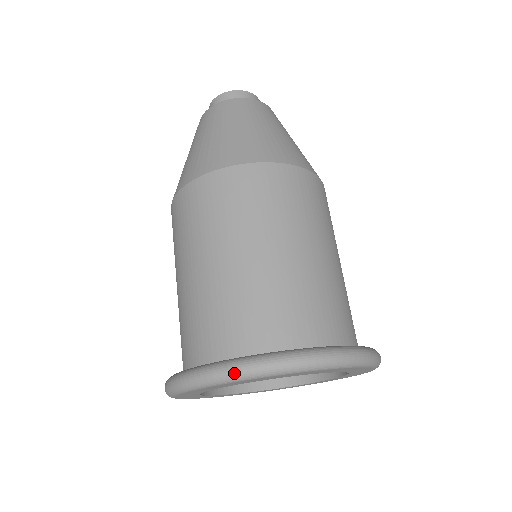
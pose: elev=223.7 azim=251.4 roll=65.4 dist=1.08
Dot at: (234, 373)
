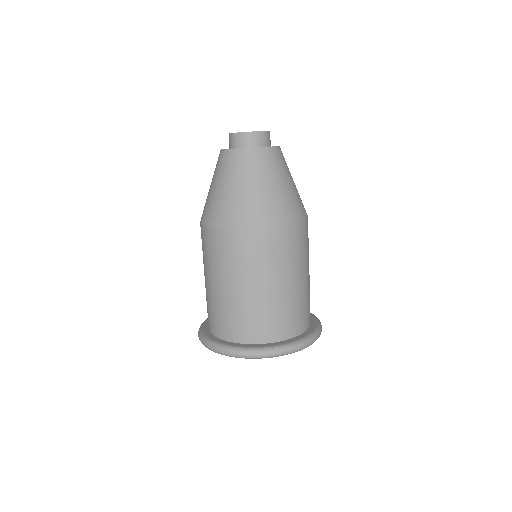
Dot at: (204, 345)
